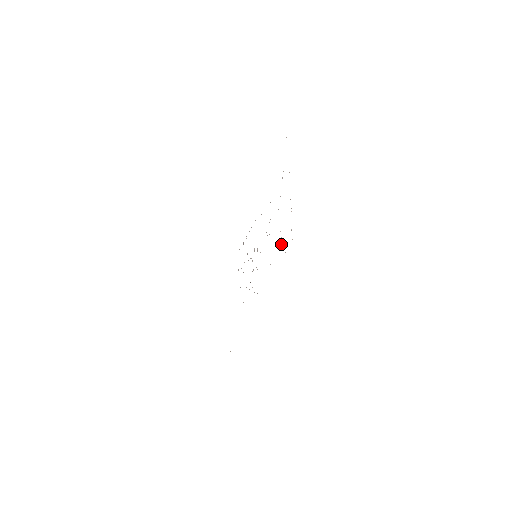
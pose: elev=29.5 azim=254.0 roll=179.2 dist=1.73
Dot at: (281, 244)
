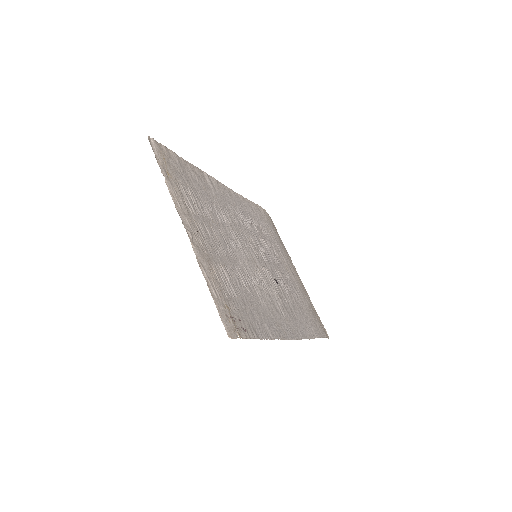
Dot at: (224, 277)
